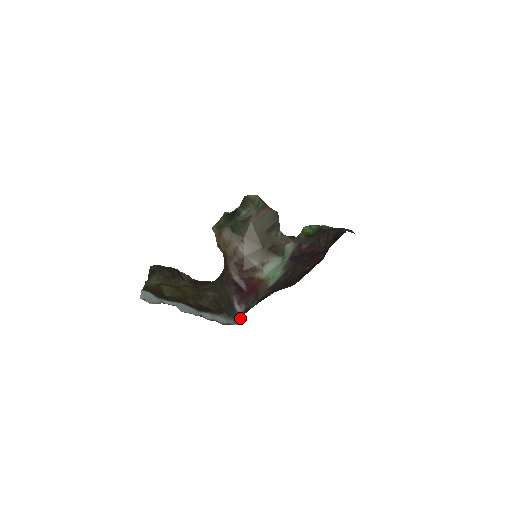
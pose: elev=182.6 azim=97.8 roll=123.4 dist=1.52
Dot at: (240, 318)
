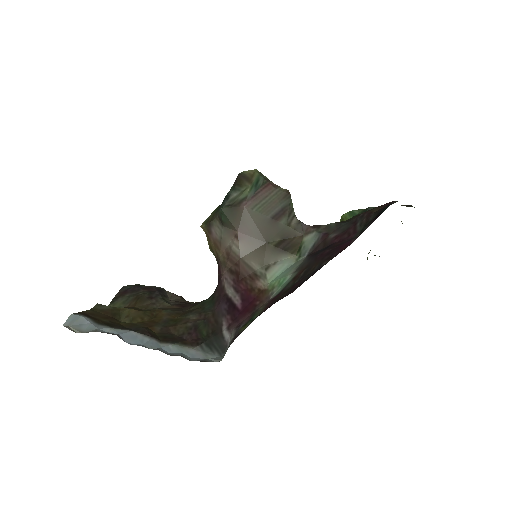
Dot at: occluded
